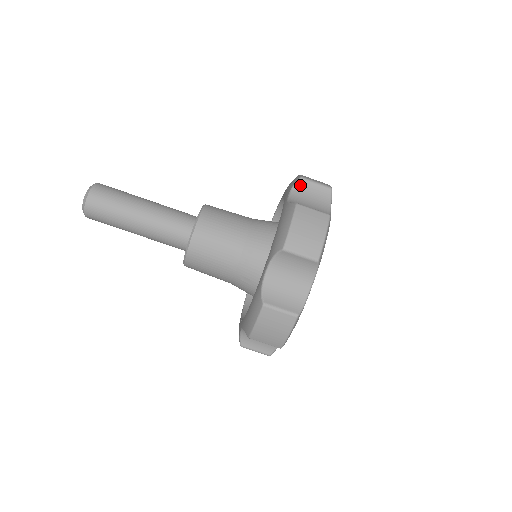
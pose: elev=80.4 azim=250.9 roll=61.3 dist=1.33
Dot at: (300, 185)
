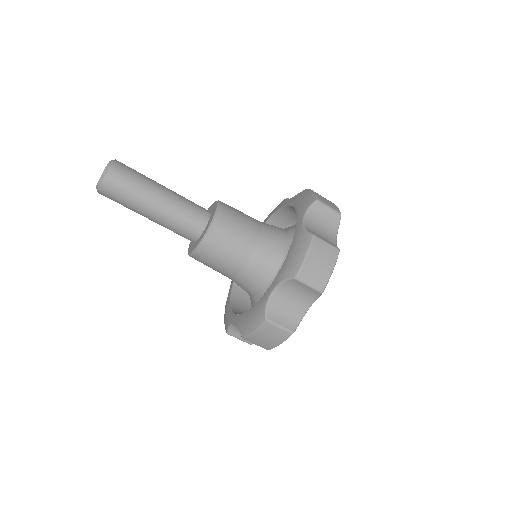
Dot at: (292, 282)
